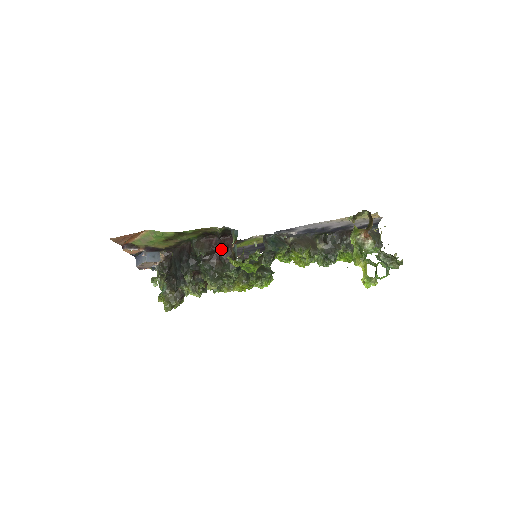
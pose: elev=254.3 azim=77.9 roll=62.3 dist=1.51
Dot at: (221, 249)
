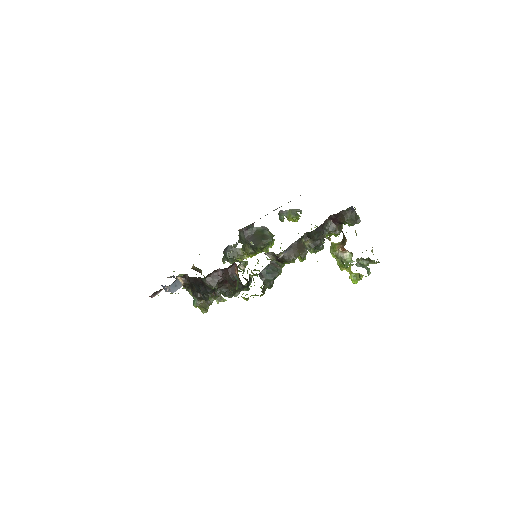
Dot at: (228, 279)
